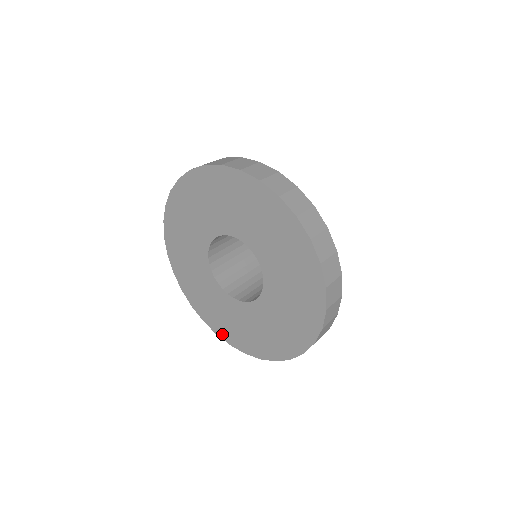
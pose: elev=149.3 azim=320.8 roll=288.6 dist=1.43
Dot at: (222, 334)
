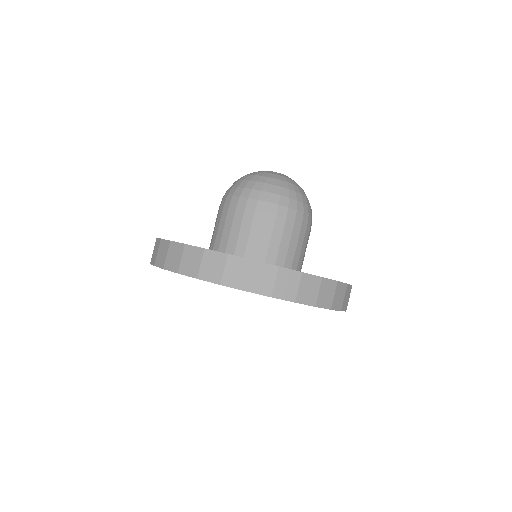
Dot at: occluded
